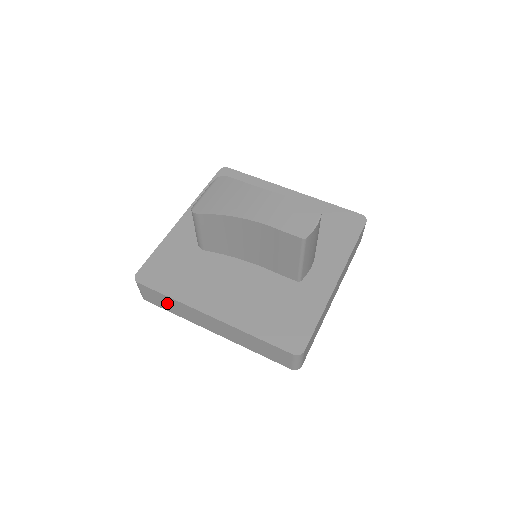
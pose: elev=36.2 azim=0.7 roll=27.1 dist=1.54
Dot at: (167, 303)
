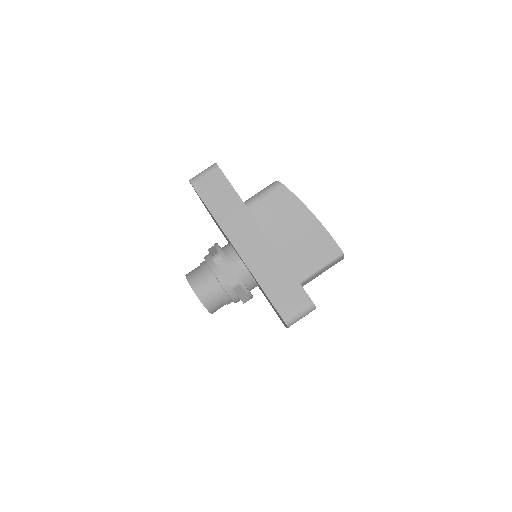
Dot at: (222, 199)
